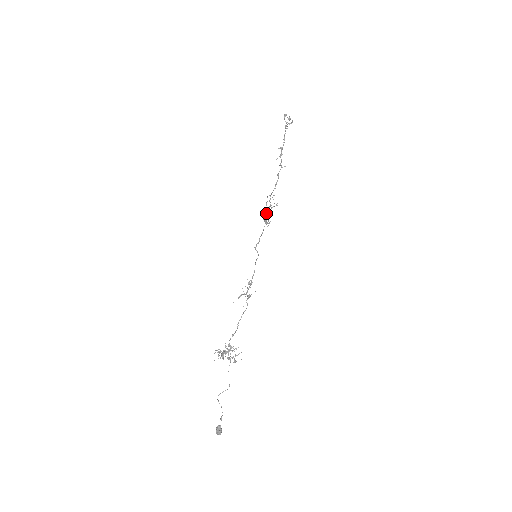
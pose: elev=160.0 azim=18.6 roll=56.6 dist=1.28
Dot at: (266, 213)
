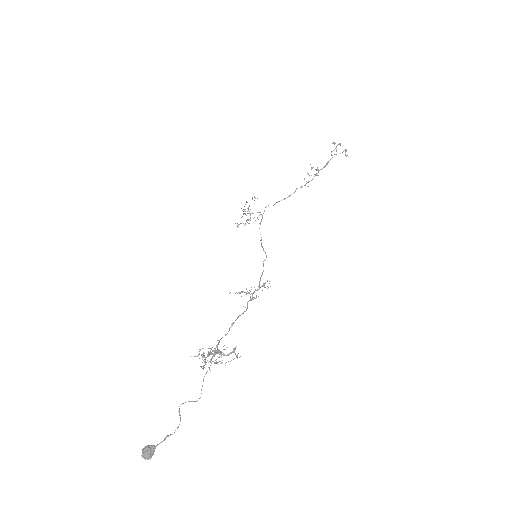
Dot at: (244, 213)
